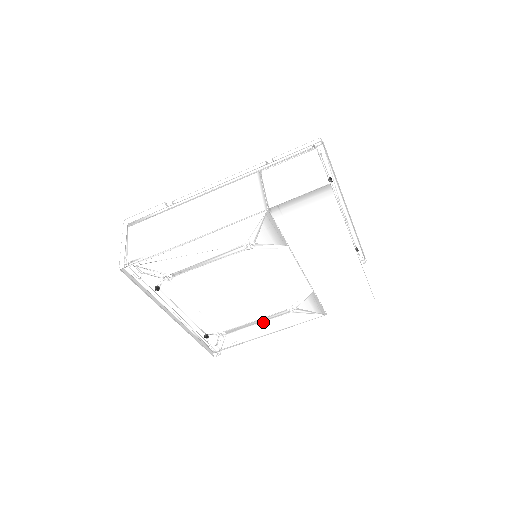
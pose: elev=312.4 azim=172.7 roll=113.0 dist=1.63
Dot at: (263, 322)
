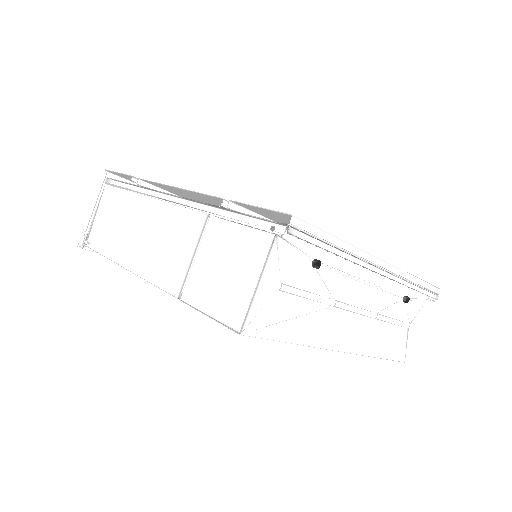
Dot at: occluded
